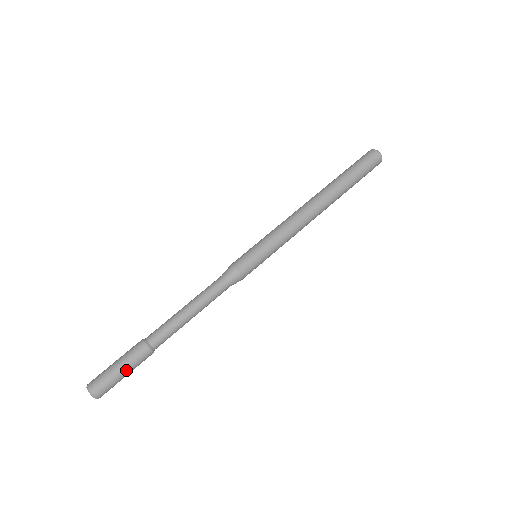
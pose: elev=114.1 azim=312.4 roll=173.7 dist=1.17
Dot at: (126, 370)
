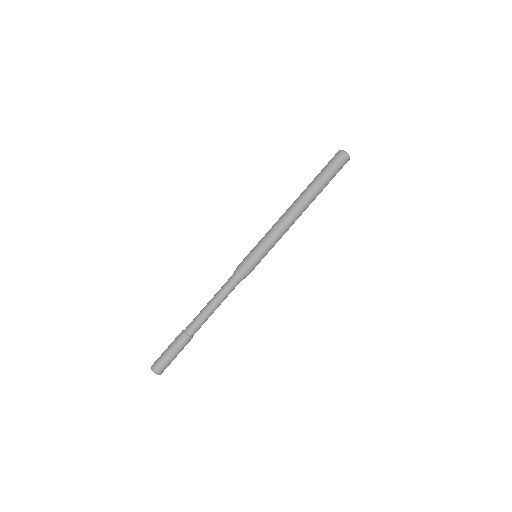
Dot at: occluded
